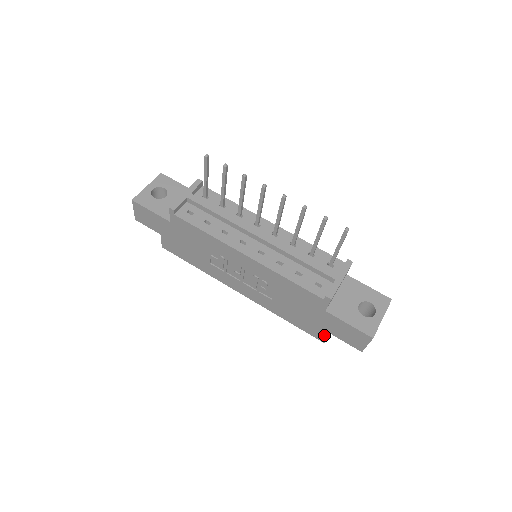
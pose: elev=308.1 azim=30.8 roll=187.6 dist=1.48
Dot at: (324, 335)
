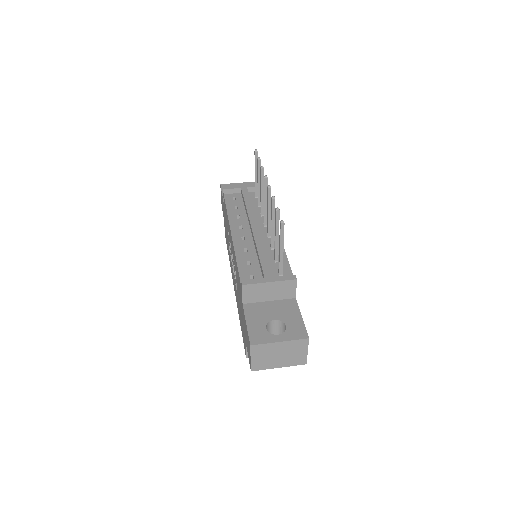
Dot at: (245, 344)
